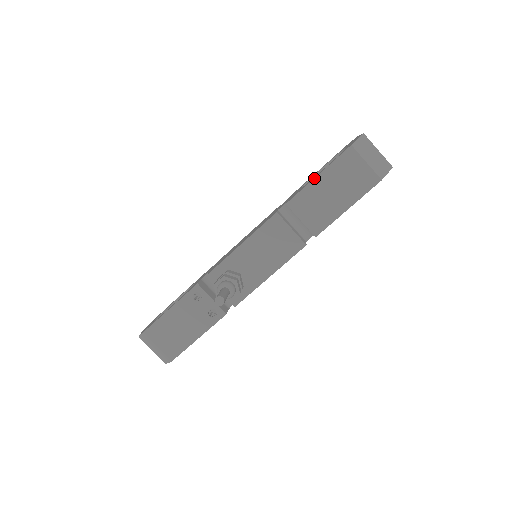
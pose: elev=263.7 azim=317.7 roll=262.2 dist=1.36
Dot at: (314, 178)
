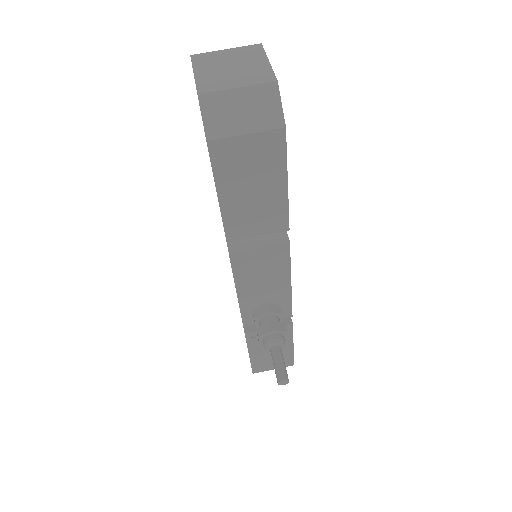
Dot at: occluded
